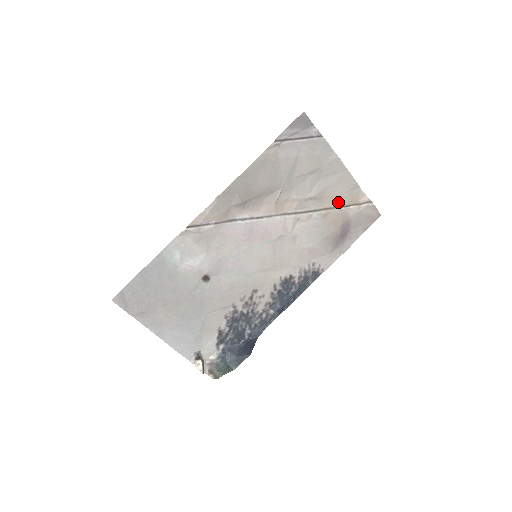
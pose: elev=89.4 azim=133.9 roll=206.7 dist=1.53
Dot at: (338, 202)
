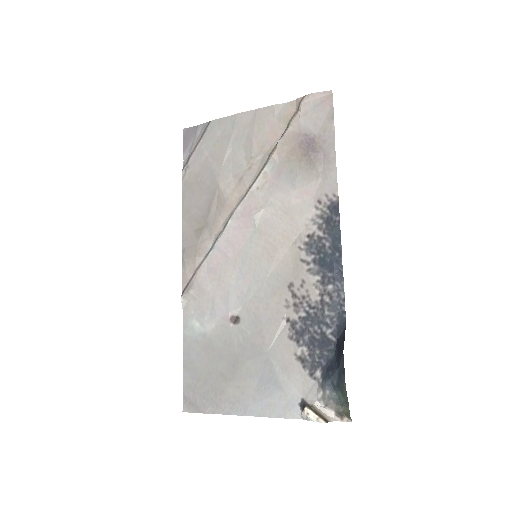
Dot at: (277, 136)
